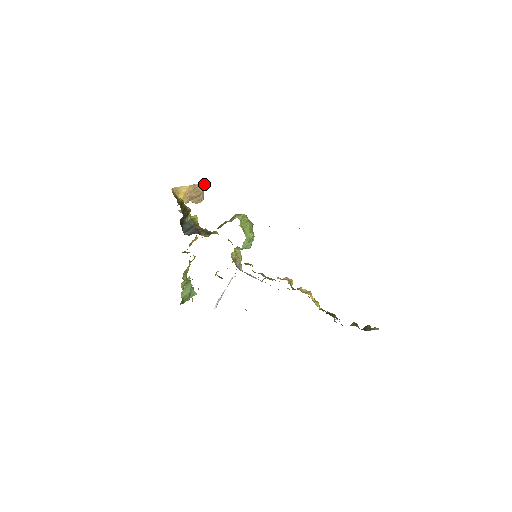
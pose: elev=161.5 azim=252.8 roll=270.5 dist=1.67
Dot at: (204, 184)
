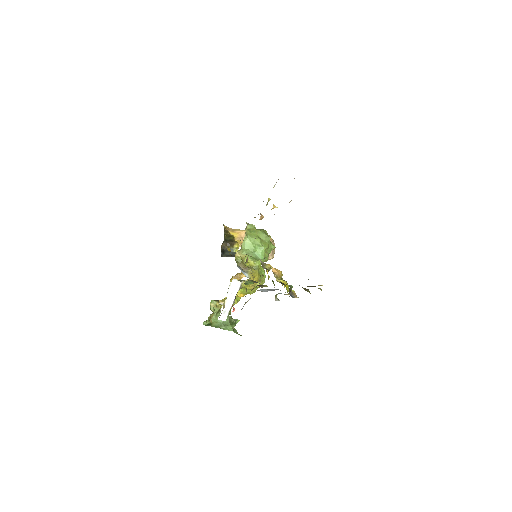
Dot at: occluded
